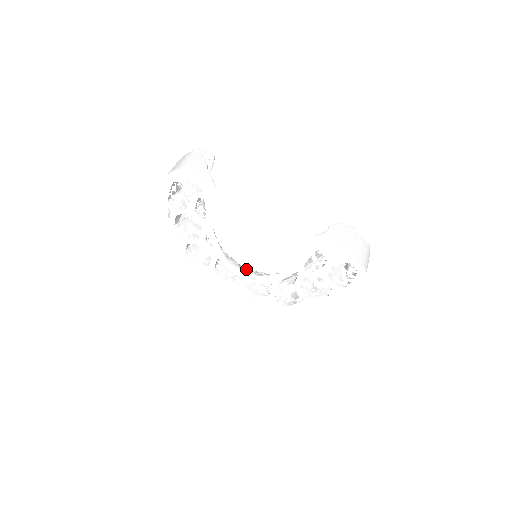
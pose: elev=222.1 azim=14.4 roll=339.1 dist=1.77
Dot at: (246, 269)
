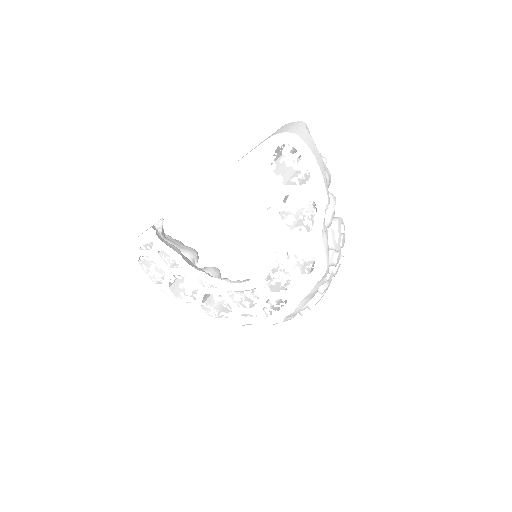
Dot at: occluded
